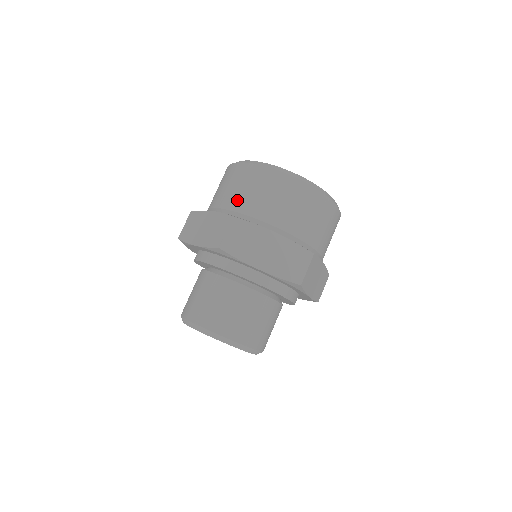
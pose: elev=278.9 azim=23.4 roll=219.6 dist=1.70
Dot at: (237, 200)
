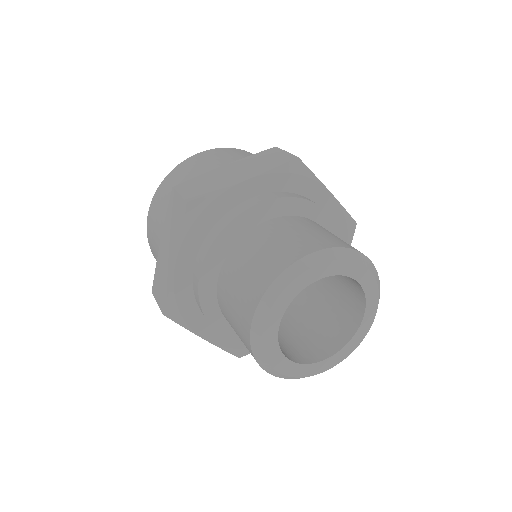
Dot at: occluded
